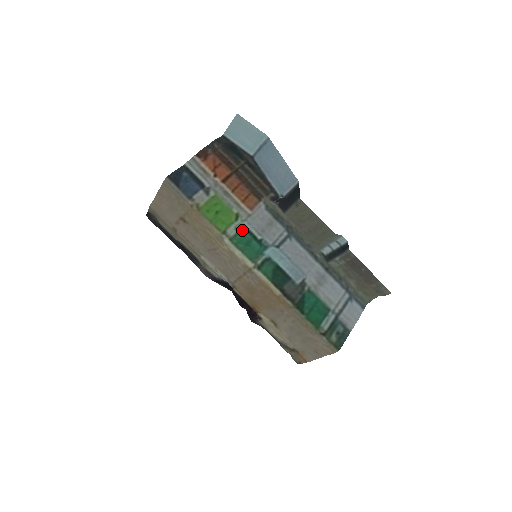
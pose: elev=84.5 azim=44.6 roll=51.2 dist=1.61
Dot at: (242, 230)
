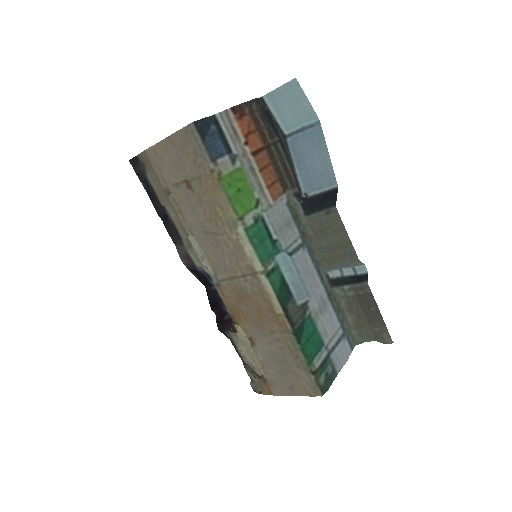
Dot at: (260, 222)
